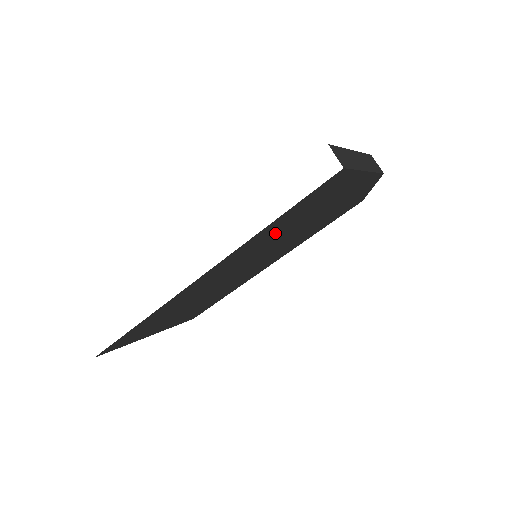
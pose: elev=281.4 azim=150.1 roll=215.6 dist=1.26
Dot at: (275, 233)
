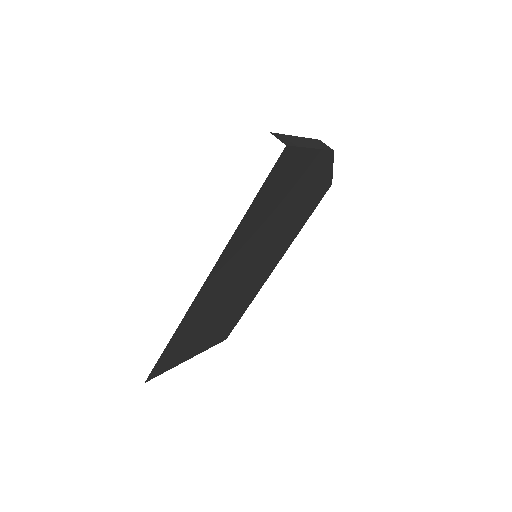
Dot at: (258, 223)
